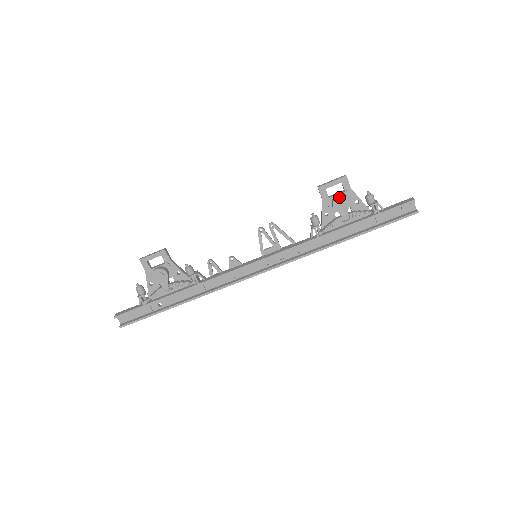
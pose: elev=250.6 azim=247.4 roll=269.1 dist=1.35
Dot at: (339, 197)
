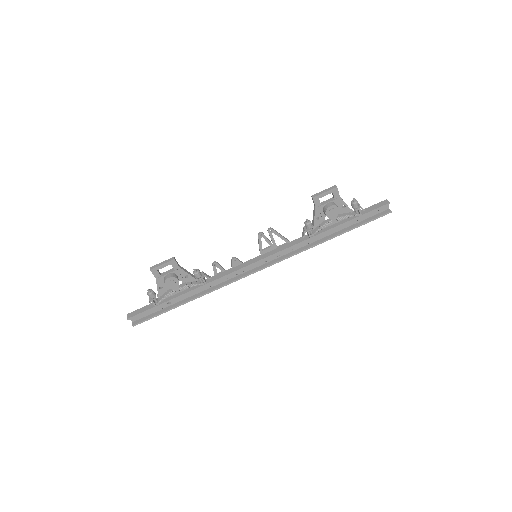
Dot at: (331, 206)
